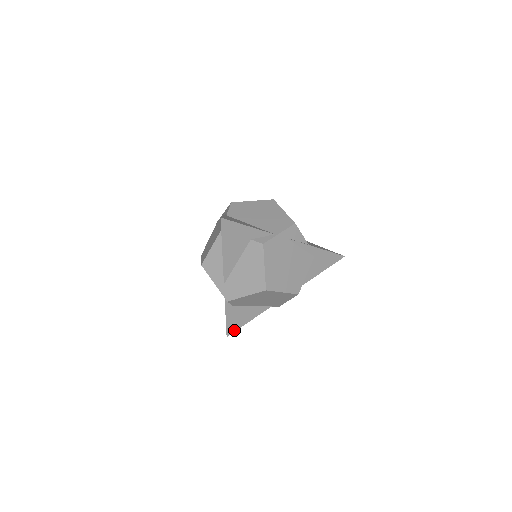
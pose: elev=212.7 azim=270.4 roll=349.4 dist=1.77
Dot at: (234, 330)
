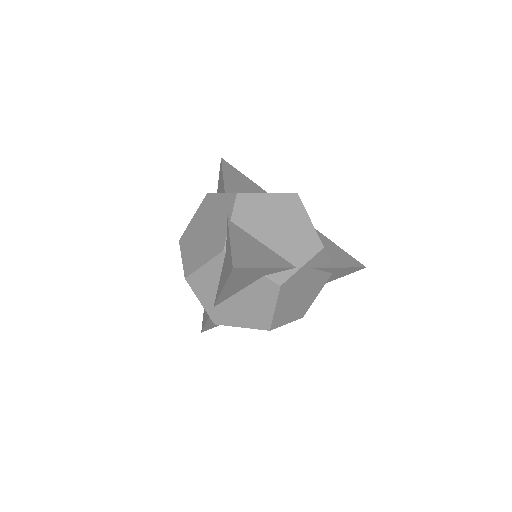
Dot at: (212, 327)
